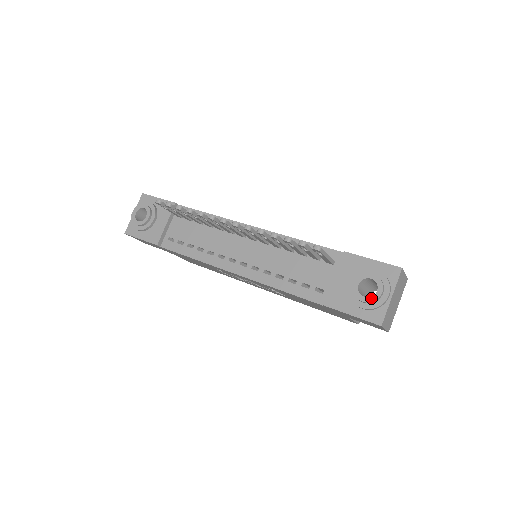
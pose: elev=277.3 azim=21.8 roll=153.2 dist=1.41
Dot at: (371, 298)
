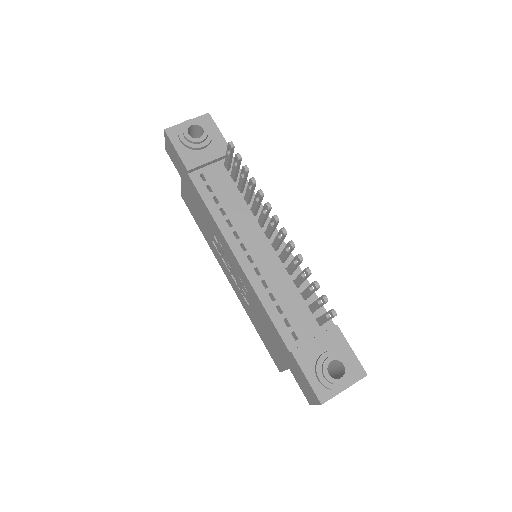
Dot at: (333, 379)
